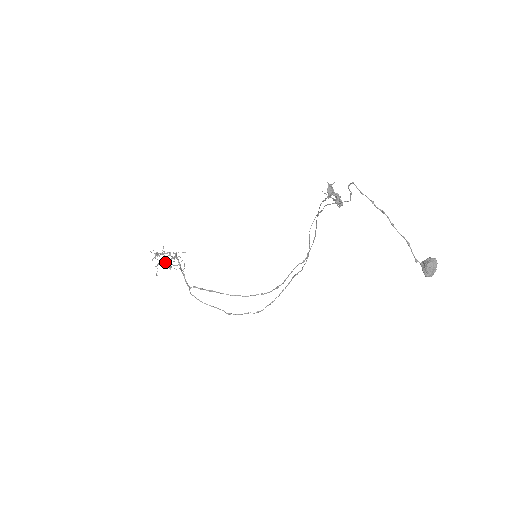
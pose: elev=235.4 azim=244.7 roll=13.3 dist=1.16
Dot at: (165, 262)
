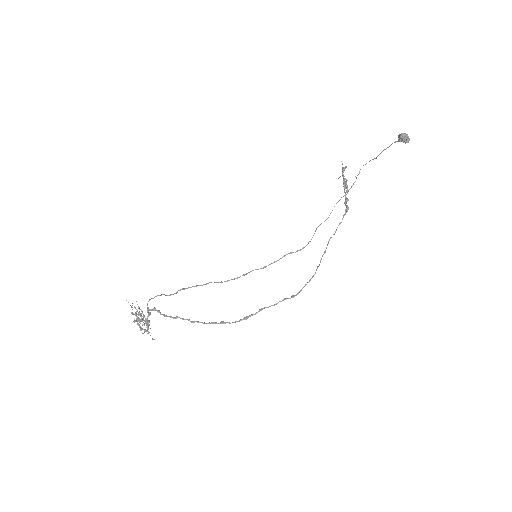
Dot at: (141, 310)
